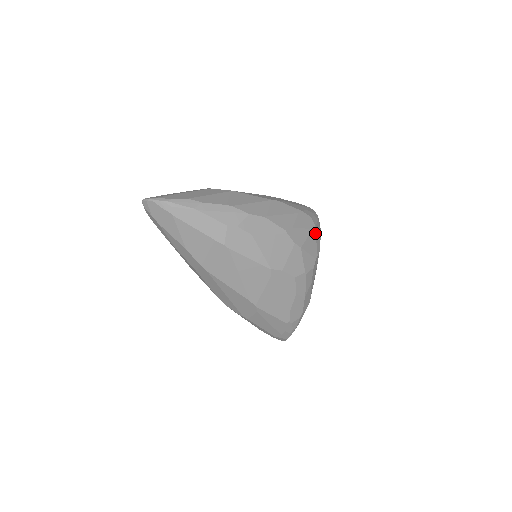
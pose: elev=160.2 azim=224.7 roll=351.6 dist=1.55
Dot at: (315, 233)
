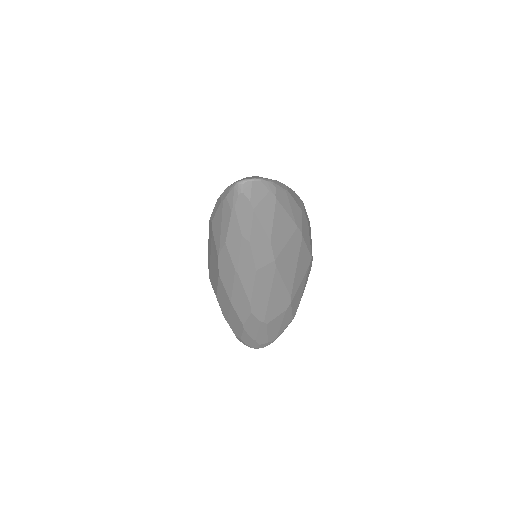
Dot at: occluded
